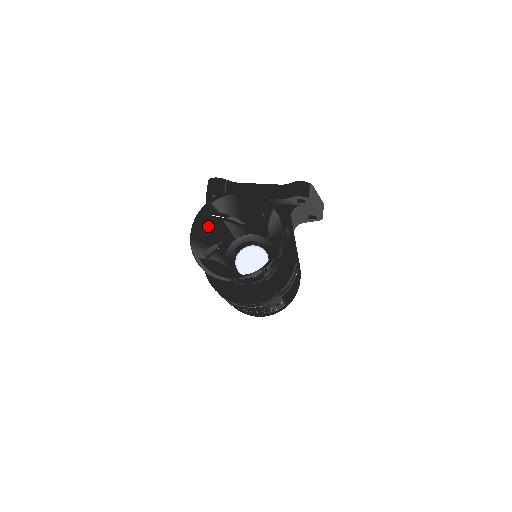
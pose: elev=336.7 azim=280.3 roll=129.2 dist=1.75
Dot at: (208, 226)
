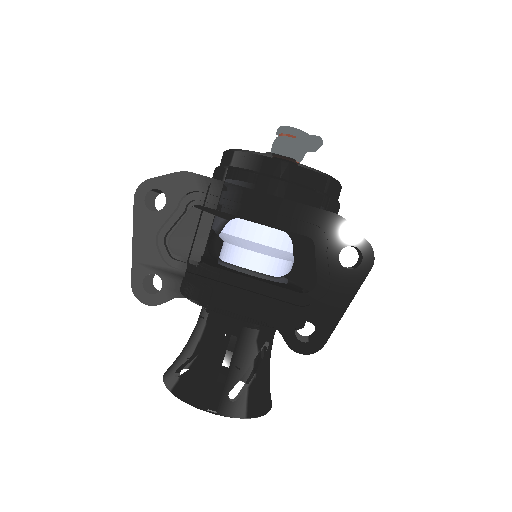
Dot at: occluded
